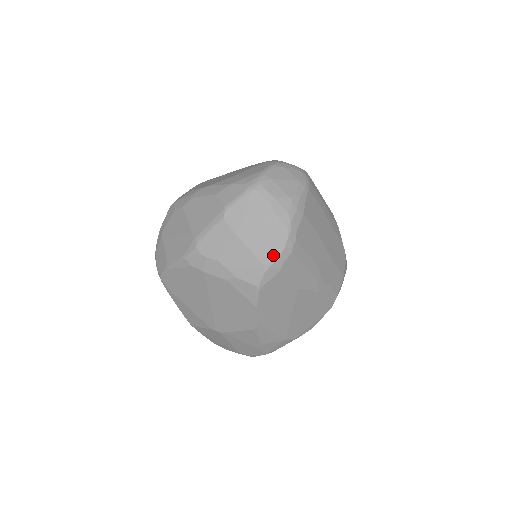
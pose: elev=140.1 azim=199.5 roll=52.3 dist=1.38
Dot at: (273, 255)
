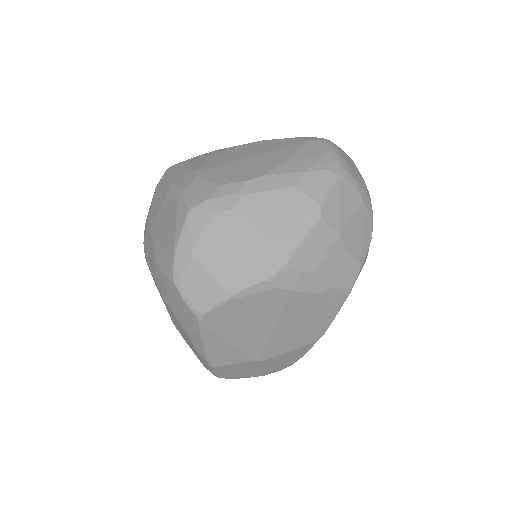
Dot at: (365, 250)
